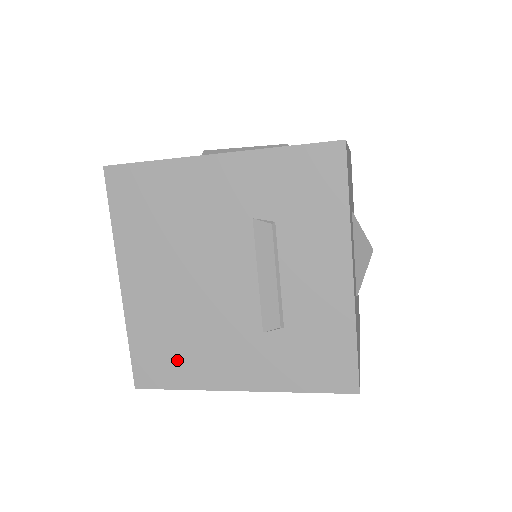
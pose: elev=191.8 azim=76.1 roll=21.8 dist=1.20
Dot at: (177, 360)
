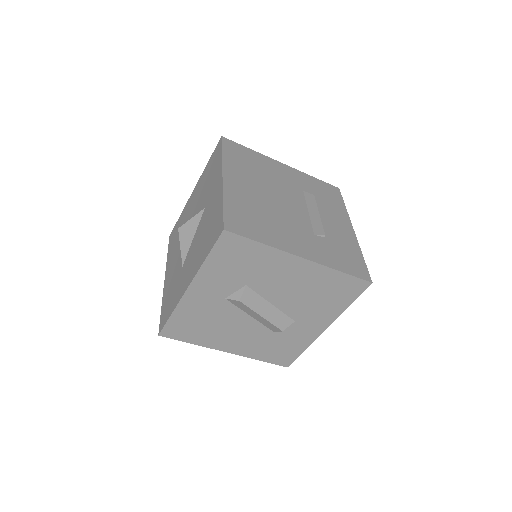
Dot at: (259, 226)
